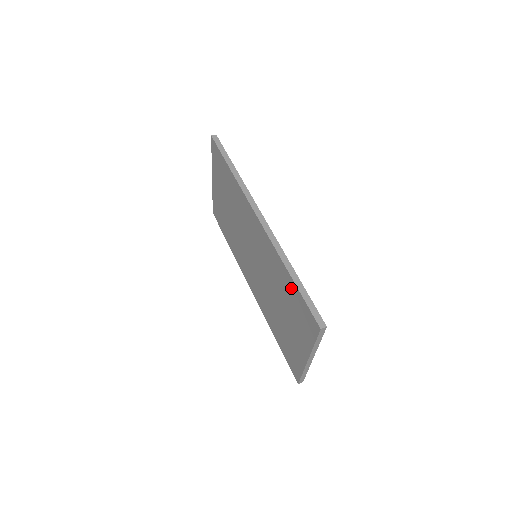
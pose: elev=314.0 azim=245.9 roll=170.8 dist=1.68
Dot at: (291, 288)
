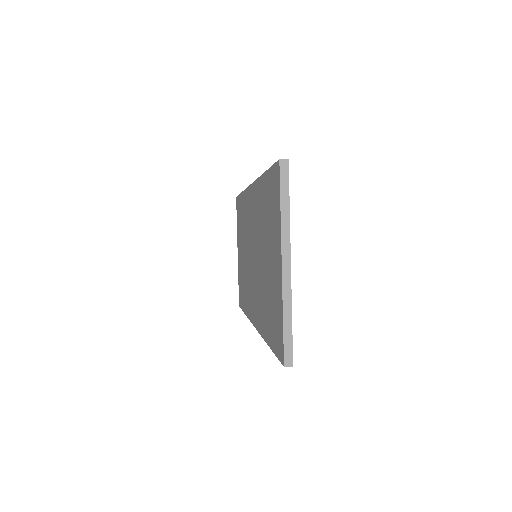
Dot at: (265, 189)
